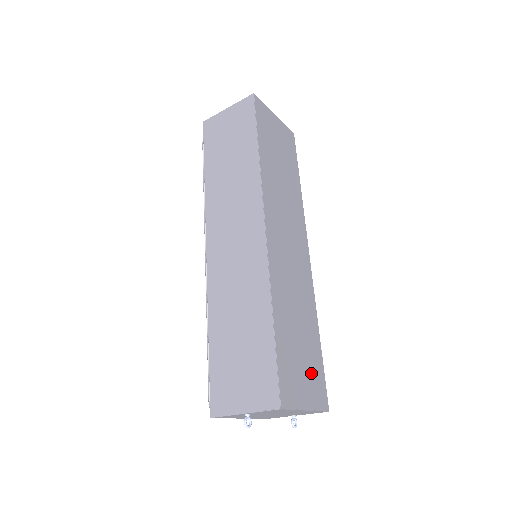
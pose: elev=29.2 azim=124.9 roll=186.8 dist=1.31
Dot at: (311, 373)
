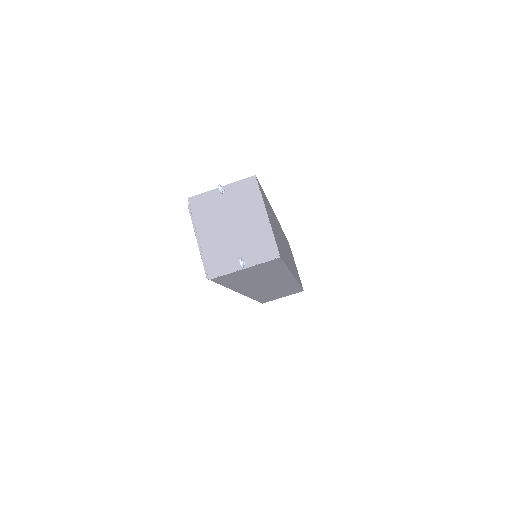
Dot at: (276, 237)
